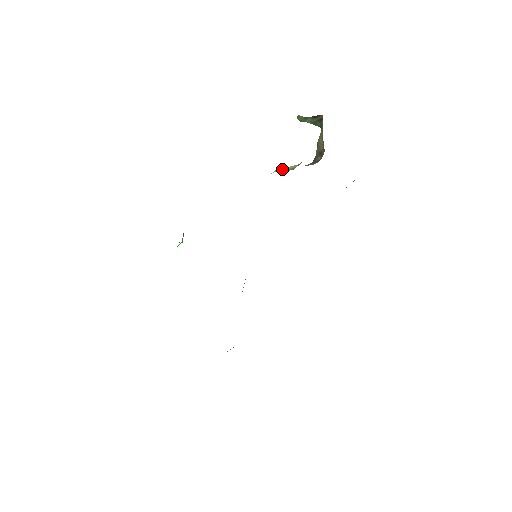
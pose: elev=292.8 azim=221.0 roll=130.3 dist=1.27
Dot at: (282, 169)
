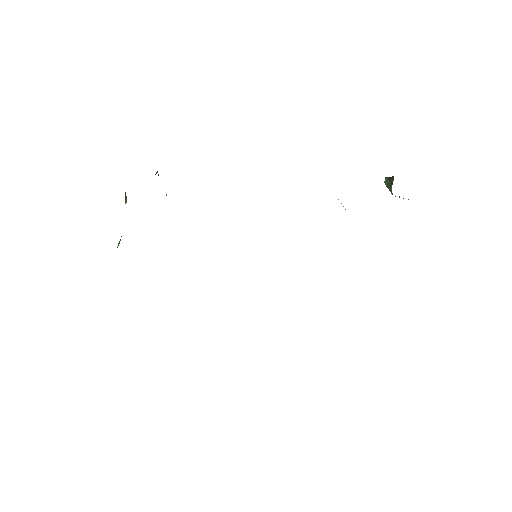
Dot at: occluded
